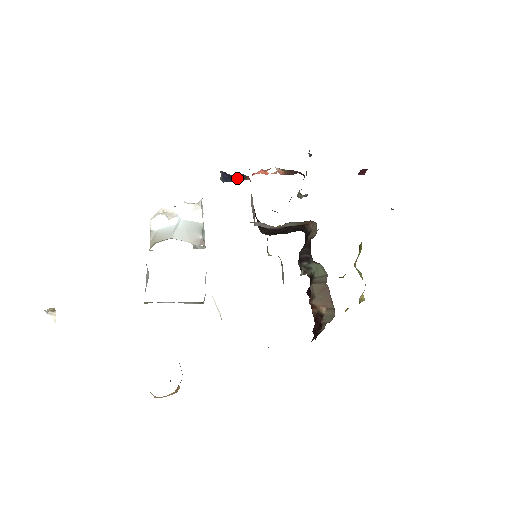
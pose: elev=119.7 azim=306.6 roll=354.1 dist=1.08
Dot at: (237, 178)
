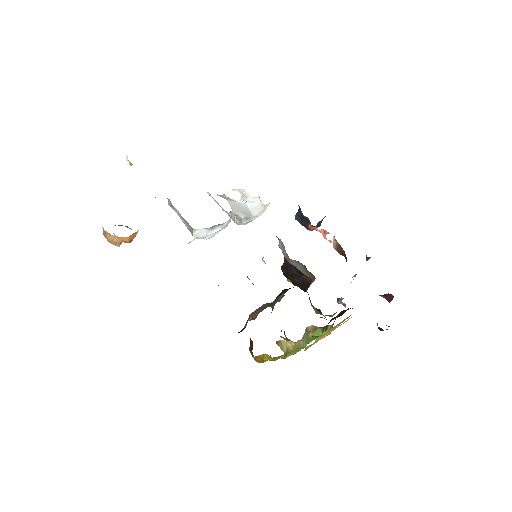
Dot at: (304, 221)
